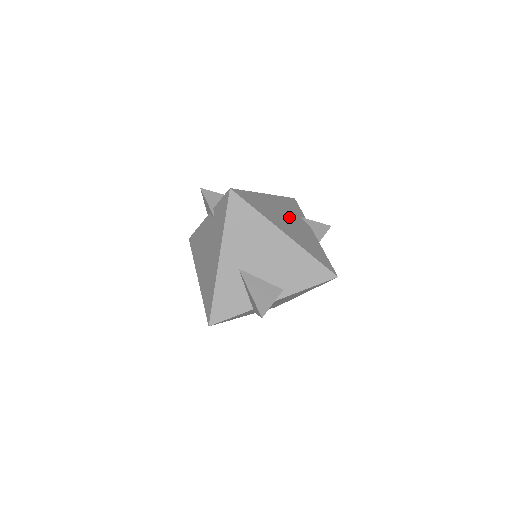
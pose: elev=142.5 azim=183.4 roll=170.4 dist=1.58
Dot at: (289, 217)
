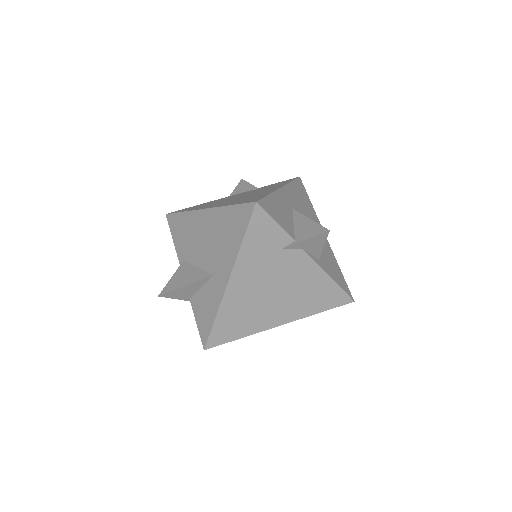
Dot at: occluded
